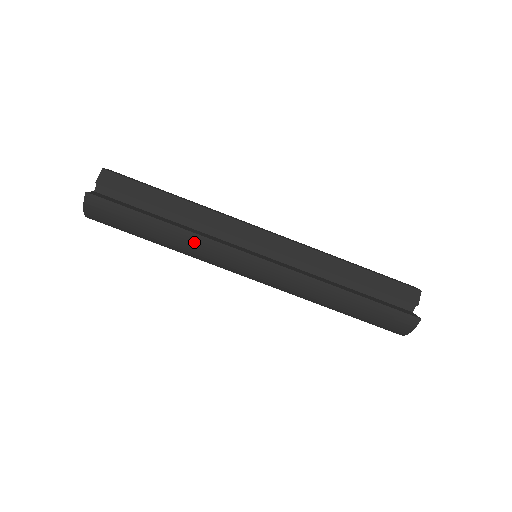
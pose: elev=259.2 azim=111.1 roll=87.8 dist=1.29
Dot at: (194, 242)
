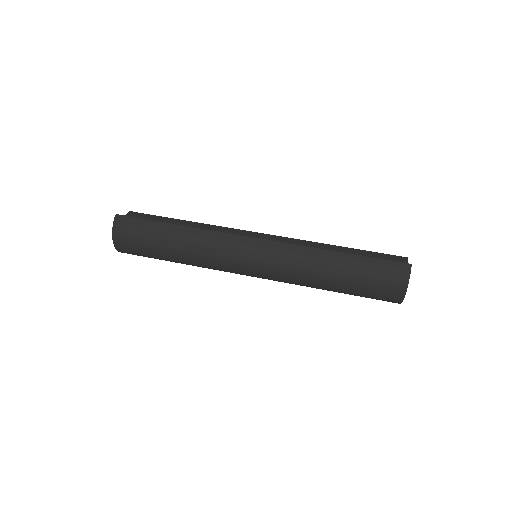
Dot at: (201, 236)
